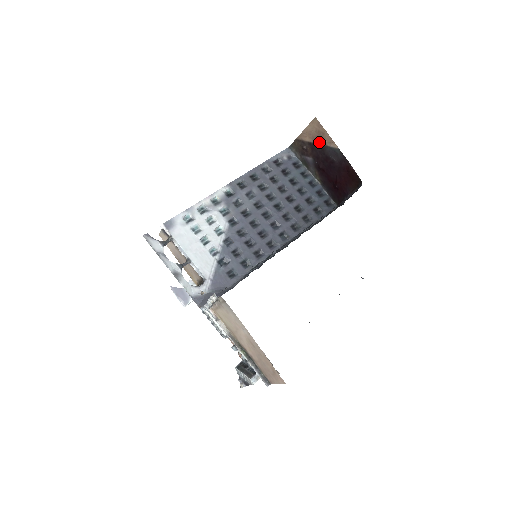
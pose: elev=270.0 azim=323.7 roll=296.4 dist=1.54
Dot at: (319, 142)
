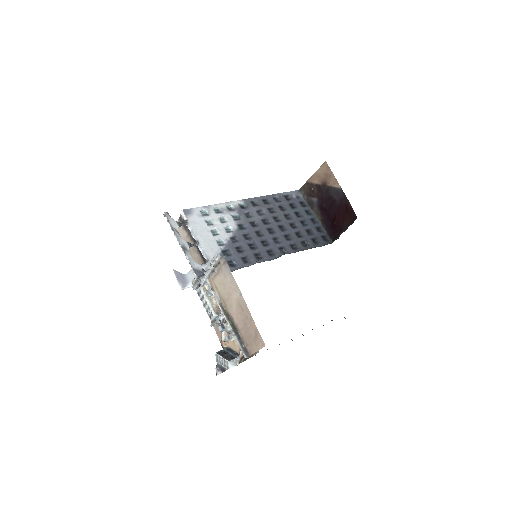
Dot at: (325, 183)
